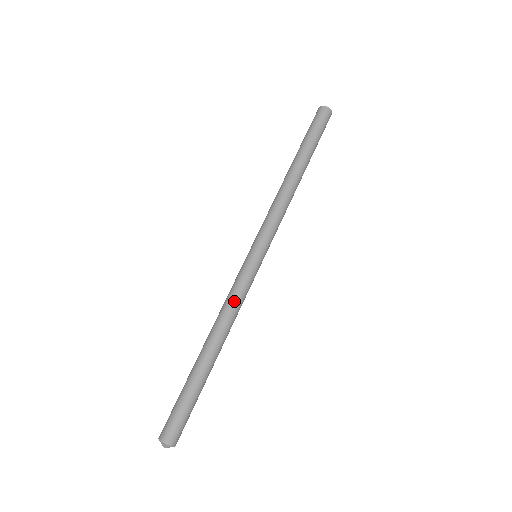
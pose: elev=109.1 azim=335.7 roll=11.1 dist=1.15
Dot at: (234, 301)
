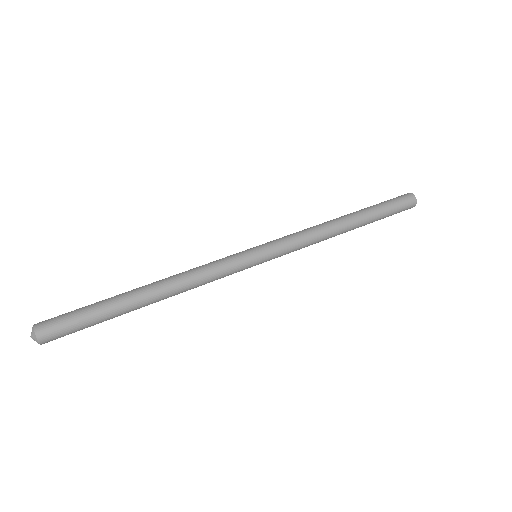
Dot at: (201, 266)
